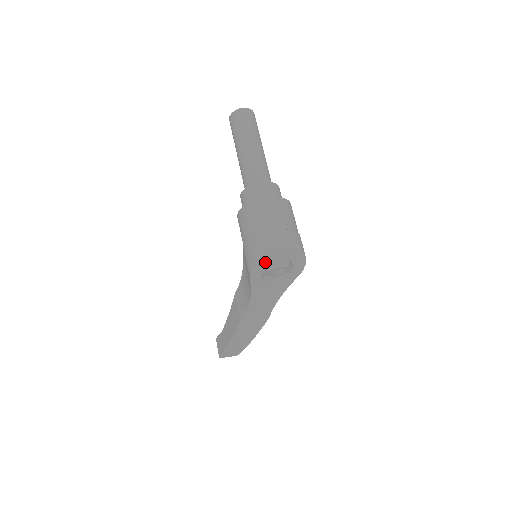
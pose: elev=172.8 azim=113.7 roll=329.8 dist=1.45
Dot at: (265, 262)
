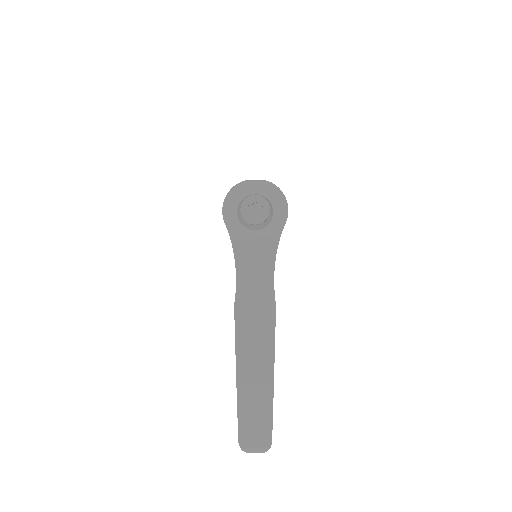
Dot at: (236, 198)
